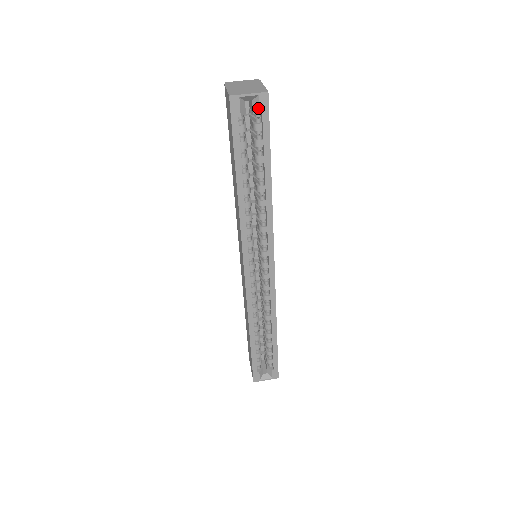
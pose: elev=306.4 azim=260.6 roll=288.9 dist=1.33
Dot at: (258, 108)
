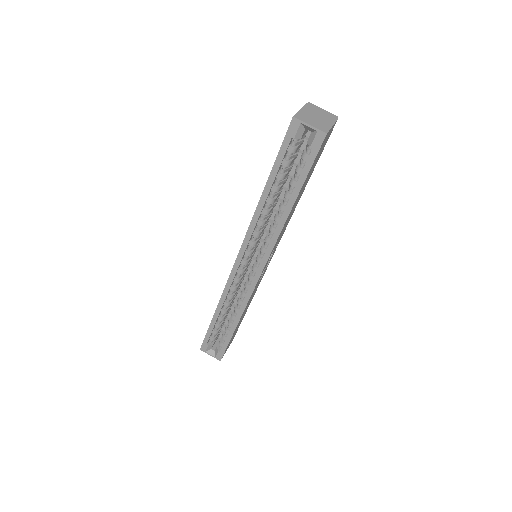
Dot at: (312, 141)
